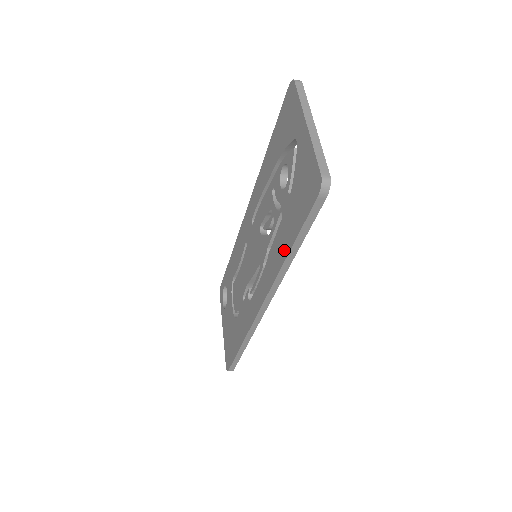
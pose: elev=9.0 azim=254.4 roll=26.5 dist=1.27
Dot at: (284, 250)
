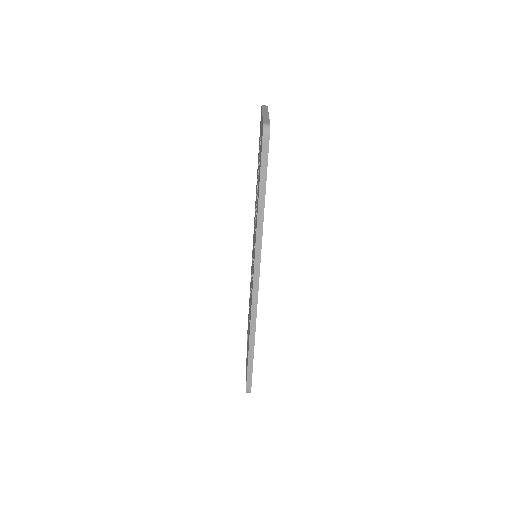
Dot at: (257, 207)
